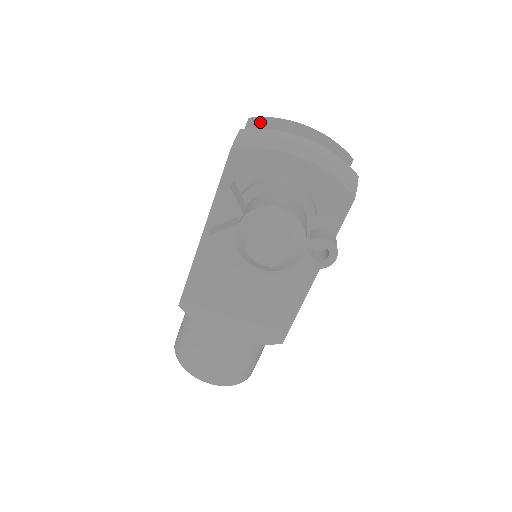
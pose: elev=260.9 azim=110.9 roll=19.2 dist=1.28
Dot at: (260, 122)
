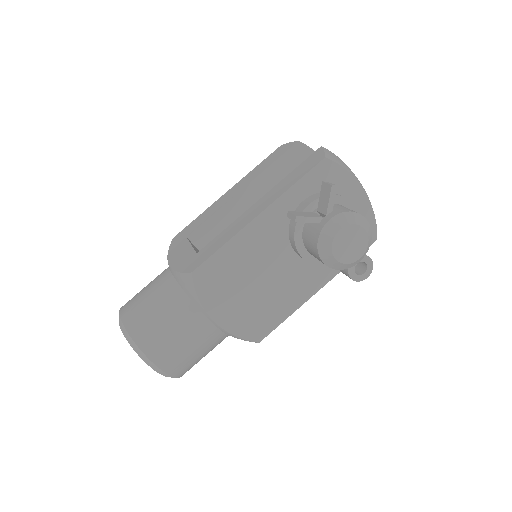
Dot at: (304, 149)
